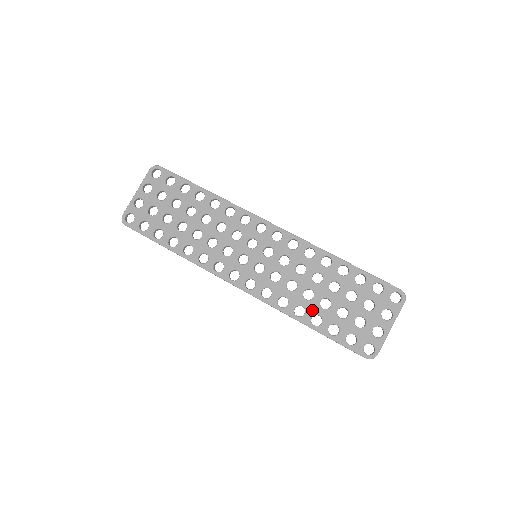
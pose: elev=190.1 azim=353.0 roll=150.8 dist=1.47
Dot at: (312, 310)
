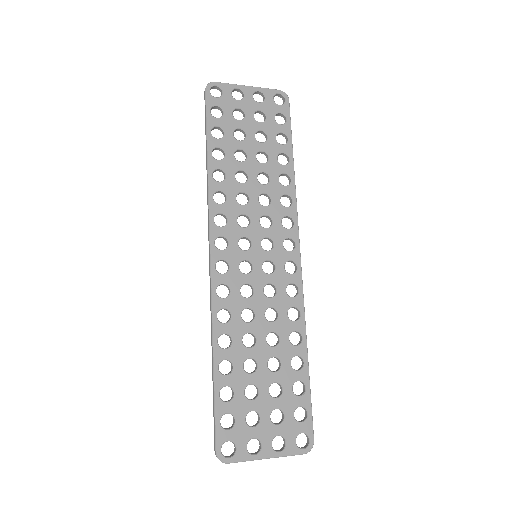
Dot at: (234, 355)
